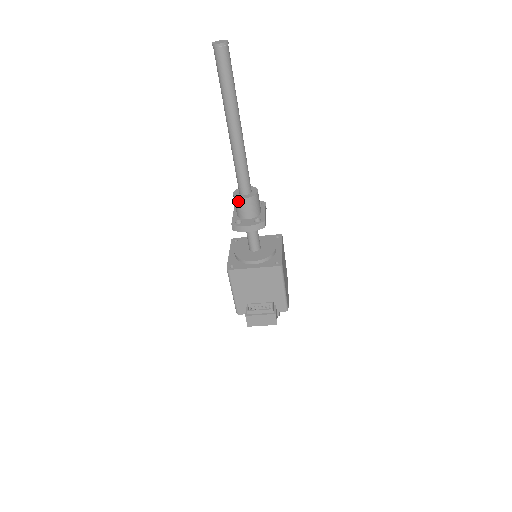
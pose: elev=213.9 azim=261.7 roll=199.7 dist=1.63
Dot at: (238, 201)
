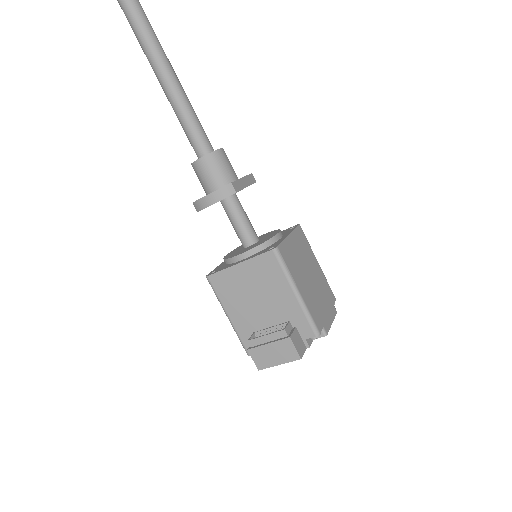
Dot at: (195, 168)
